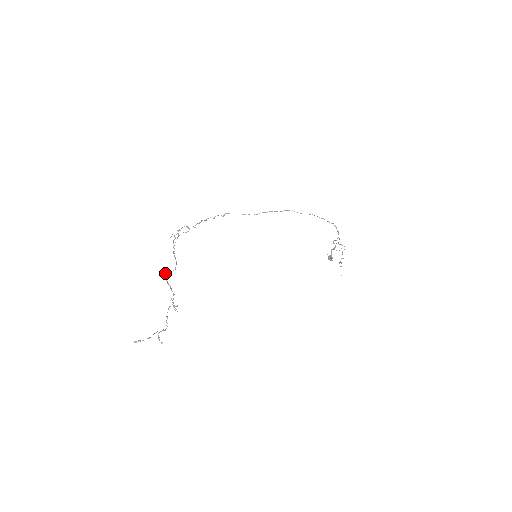
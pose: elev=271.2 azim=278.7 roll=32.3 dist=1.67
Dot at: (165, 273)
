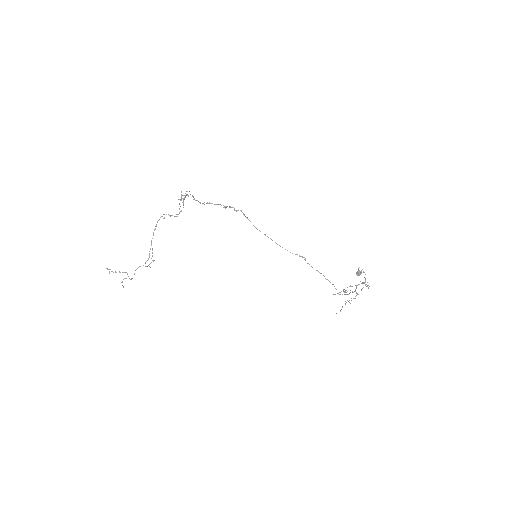
Dot at: occluded
